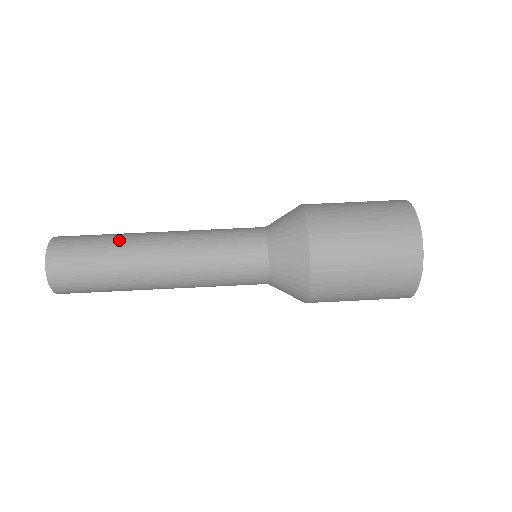
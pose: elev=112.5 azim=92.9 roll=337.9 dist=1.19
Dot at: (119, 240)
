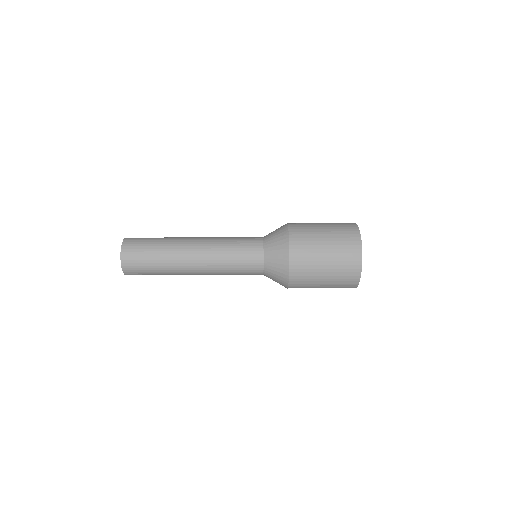
Dot at: (166, 254)
